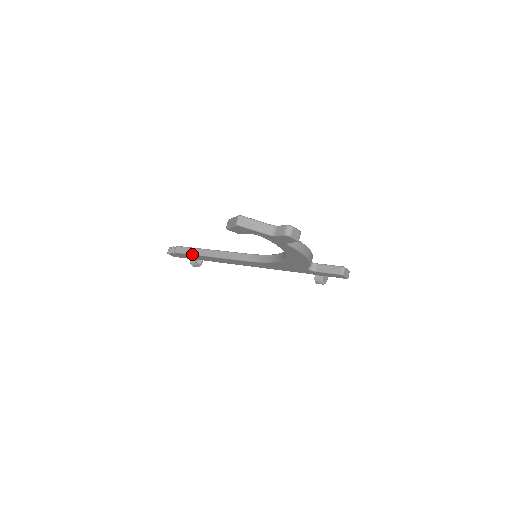
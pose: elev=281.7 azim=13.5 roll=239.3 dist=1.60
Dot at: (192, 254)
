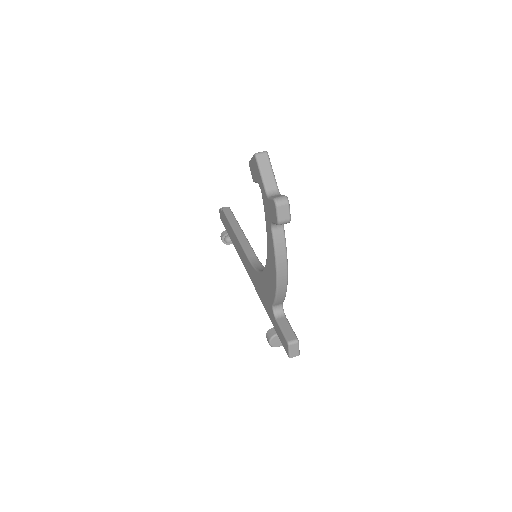
Dot at: (228, 219)
